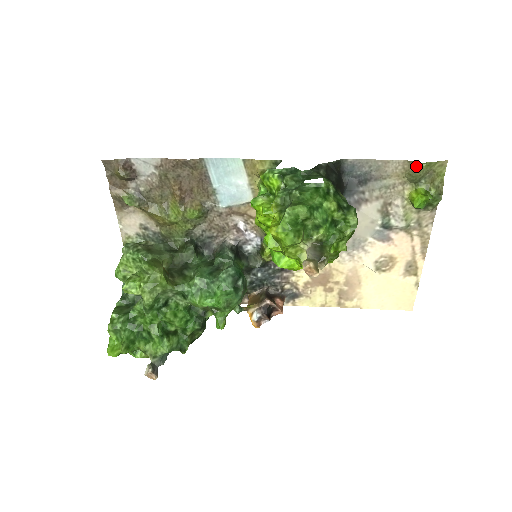
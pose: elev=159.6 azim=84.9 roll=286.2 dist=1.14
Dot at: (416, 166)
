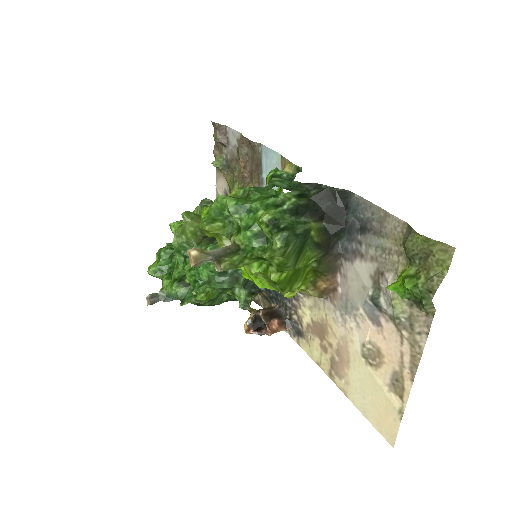
Dot at: (411, 235)
